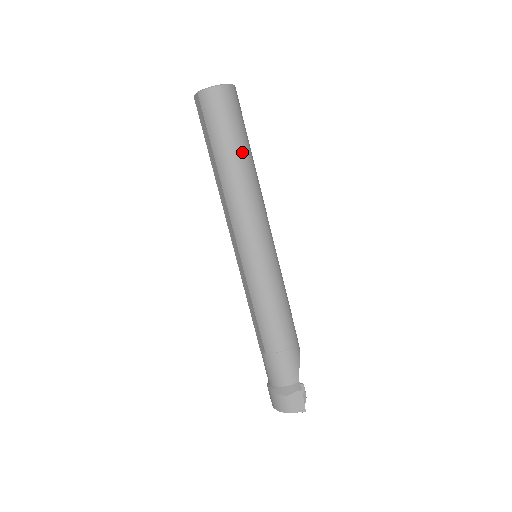
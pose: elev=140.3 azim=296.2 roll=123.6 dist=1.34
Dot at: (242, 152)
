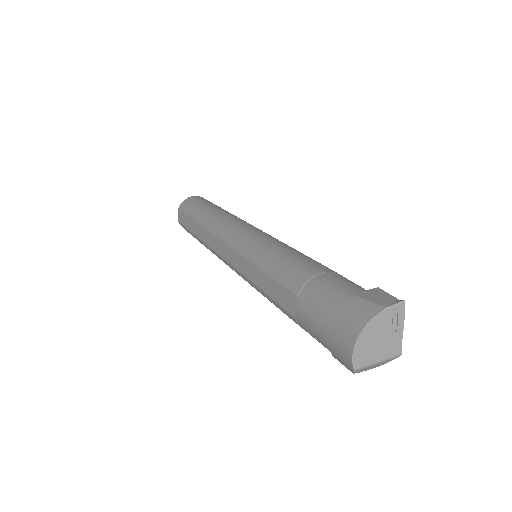
Dot at: occluded
